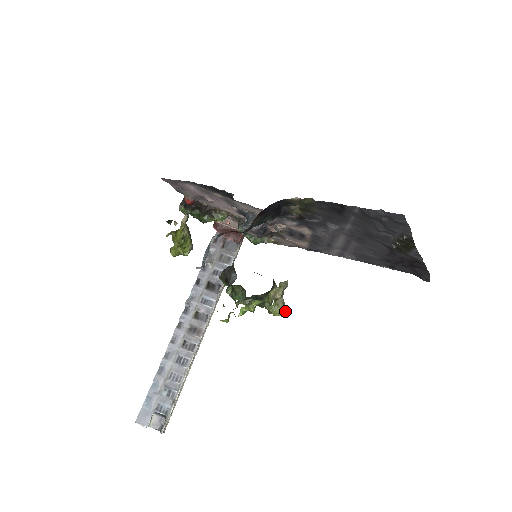
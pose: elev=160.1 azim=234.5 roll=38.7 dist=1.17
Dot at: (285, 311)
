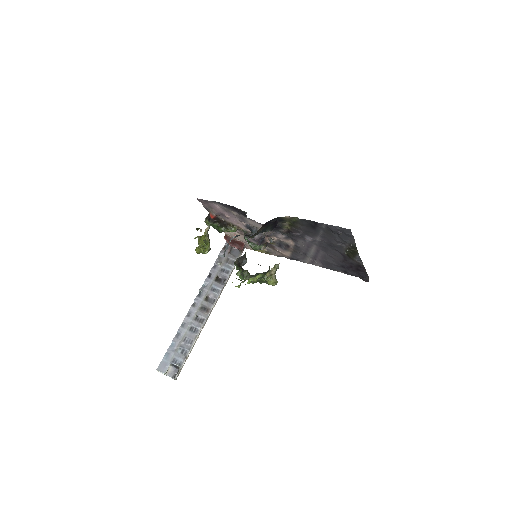
Dot at: (276, 283)
